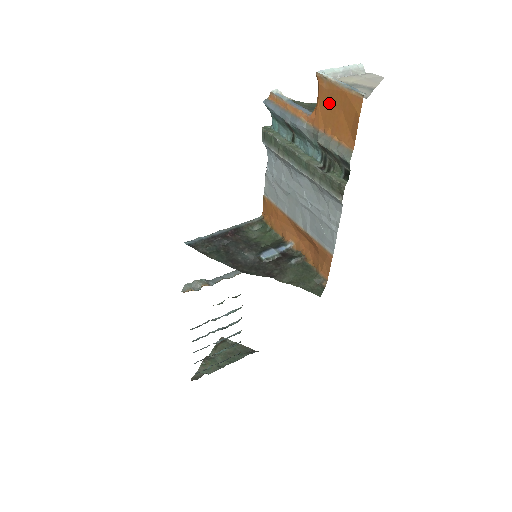
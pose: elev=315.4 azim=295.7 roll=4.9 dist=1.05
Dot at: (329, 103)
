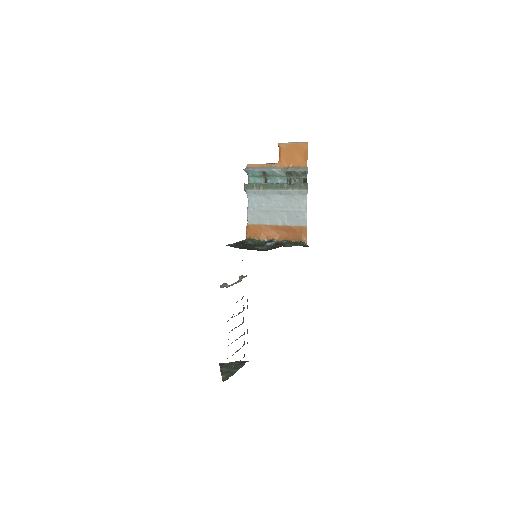
Dot at: (288, 153)
